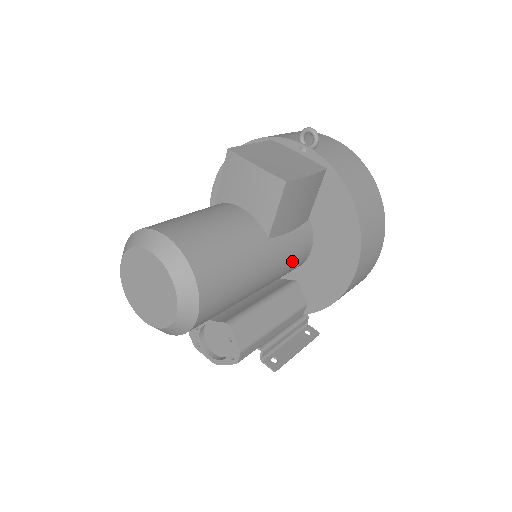
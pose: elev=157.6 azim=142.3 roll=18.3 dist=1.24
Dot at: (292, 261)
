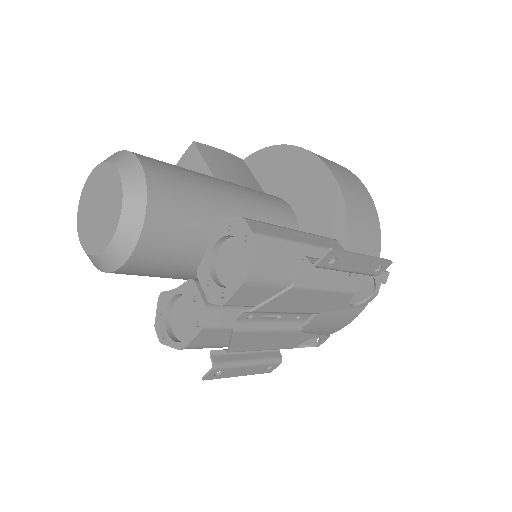
Dot at: (267, 201)
